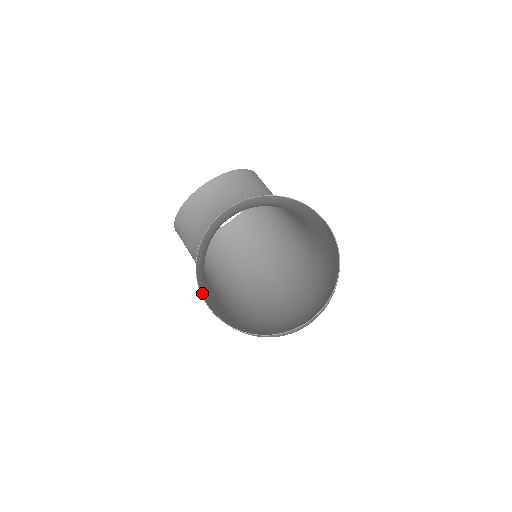
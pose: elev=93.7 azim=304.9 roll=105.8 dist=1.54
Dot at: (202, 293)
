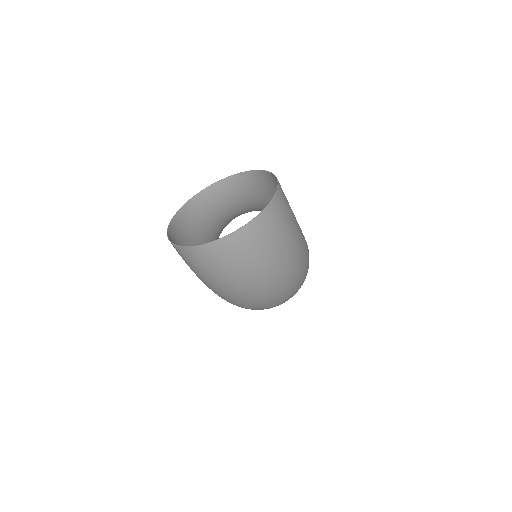
Dot at: (171, 230)
